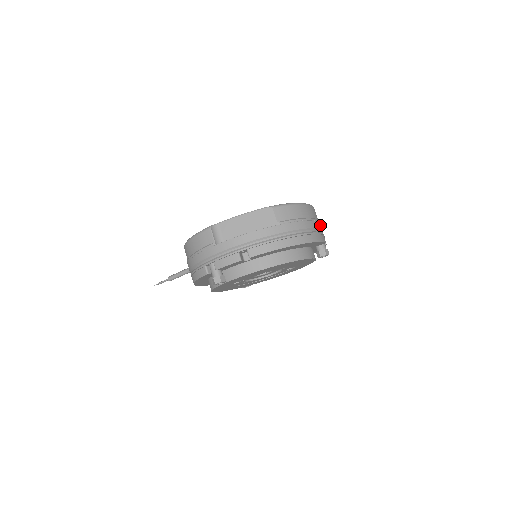
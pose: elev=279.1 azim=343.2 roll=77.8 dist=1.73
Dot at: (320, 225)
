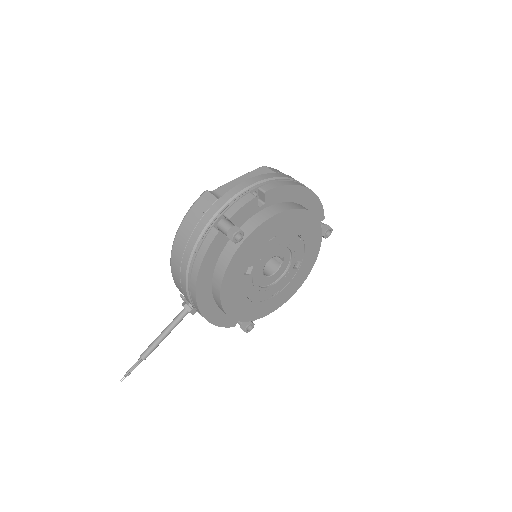
Dot at: occluded
